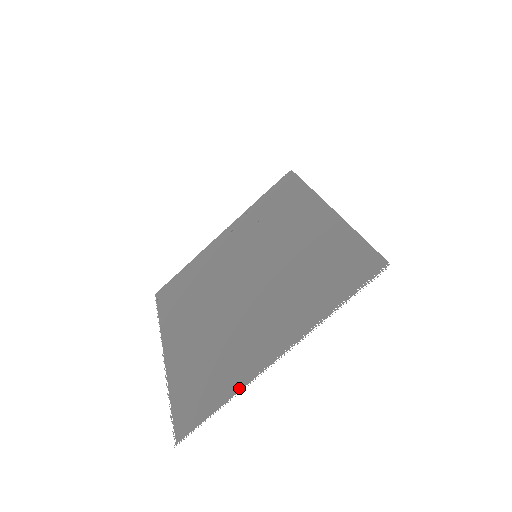
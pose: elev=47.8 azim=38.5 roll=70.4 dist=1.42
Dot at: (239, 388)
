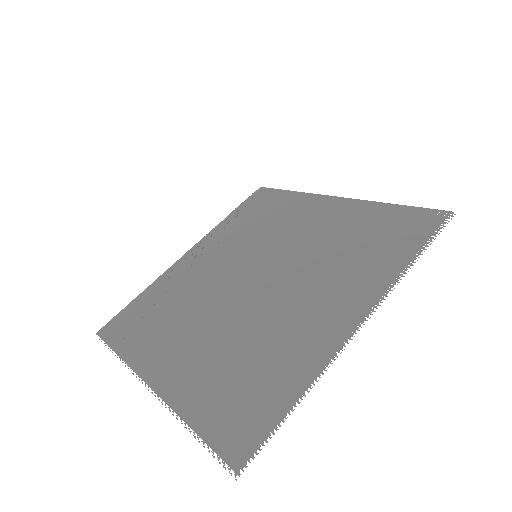
Dot at: (318, 372)
